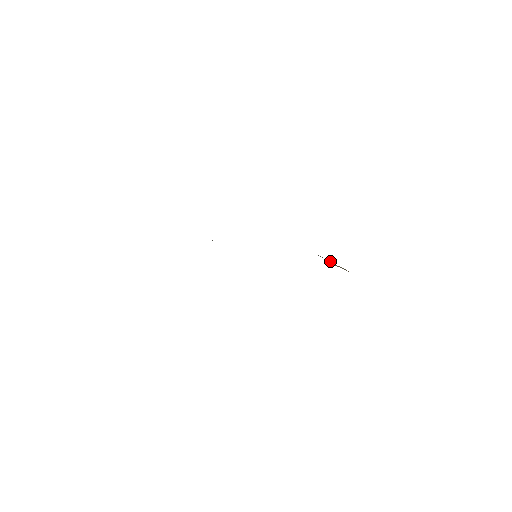
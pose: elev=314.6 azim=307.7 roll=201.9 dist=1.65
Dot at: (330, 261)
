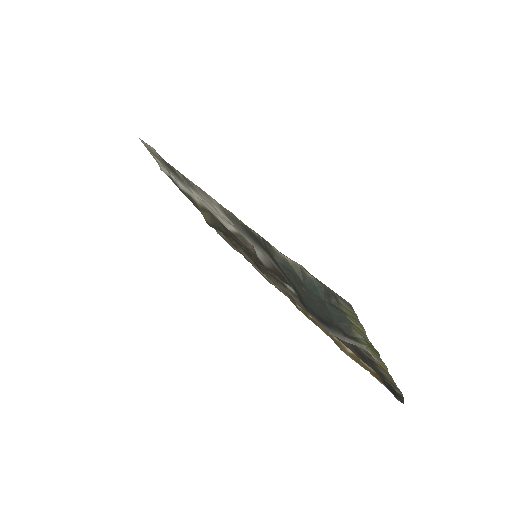
Dot at: (335, 339)
